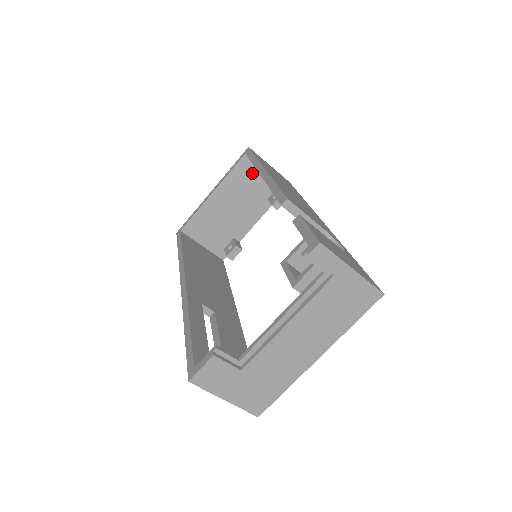
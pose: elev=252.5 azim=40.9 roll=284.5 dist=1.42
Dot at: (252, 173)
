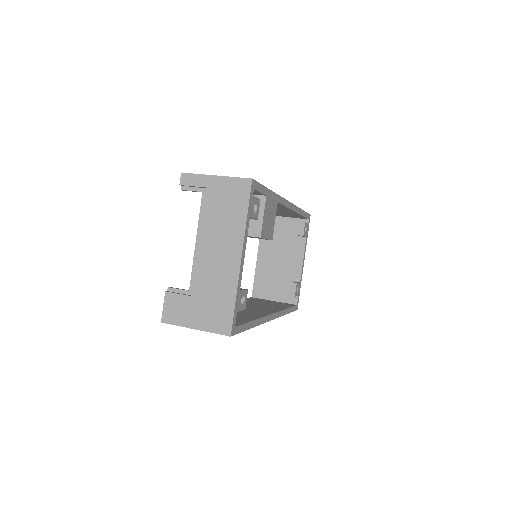
Dot at: (276, 225)
